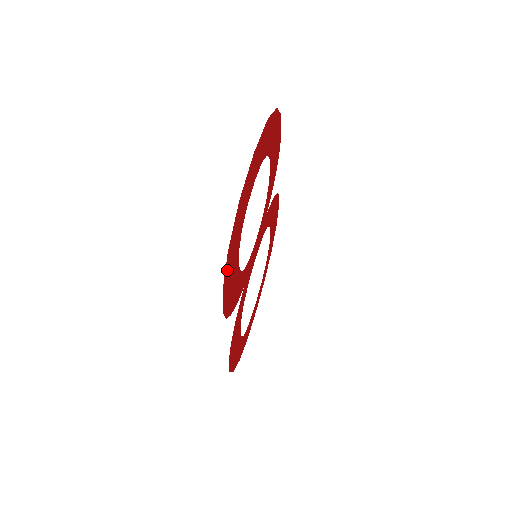
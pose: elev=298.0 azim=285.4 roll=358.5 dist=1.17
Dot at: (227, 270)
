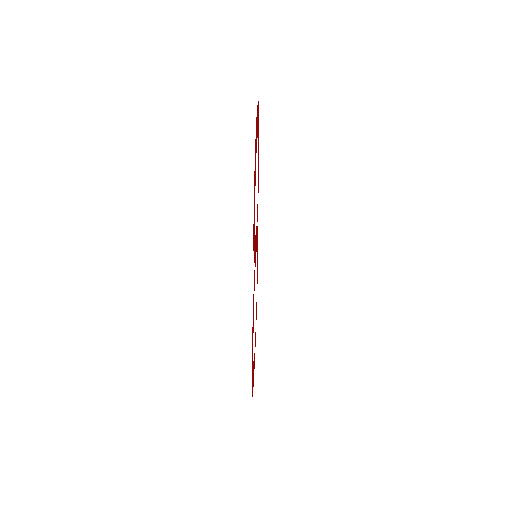
Dot at: (254, 172)
